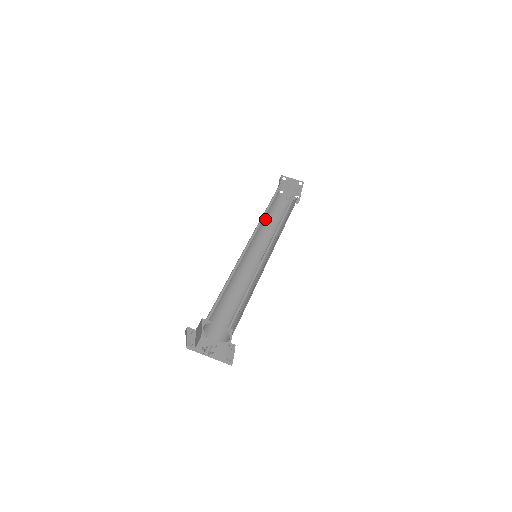
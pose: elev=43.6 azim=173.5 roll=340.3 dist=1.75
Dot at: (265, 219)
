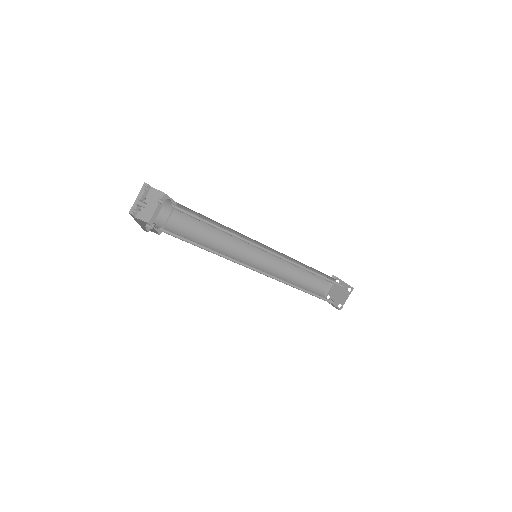
Dot at: (293, 277)
